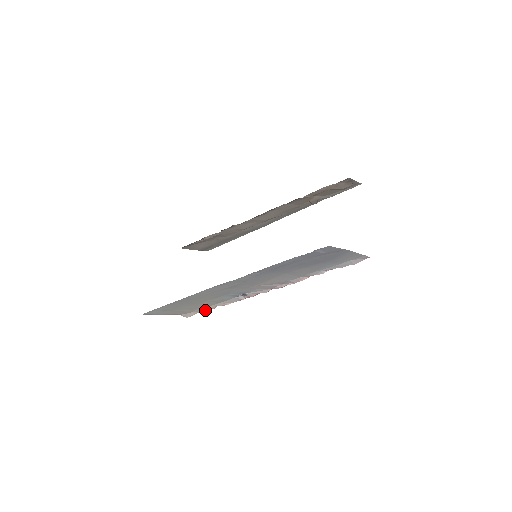
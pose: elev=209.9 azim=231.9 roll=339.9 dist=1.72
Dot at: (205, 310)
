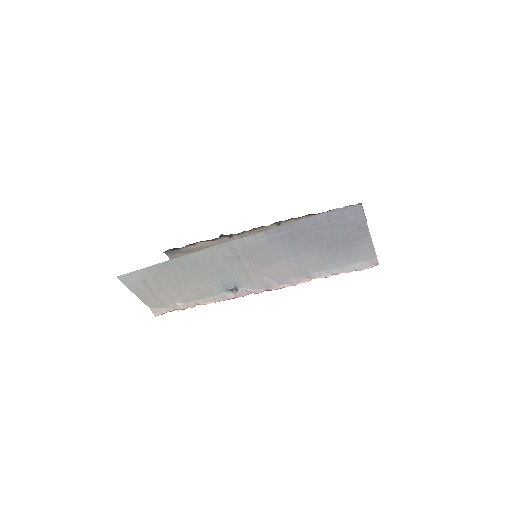
Dot at: (181, 307)
